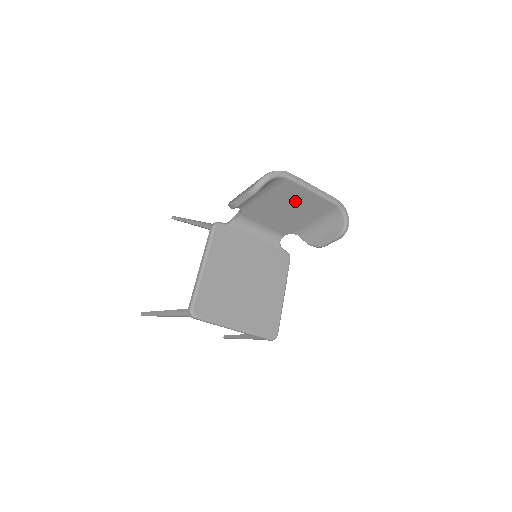
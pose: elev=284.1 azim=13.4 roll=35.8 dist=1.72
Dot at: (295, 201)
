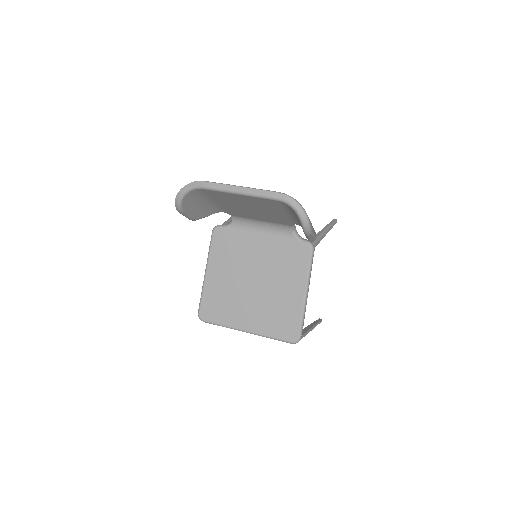
Dot at: (241, 202)
